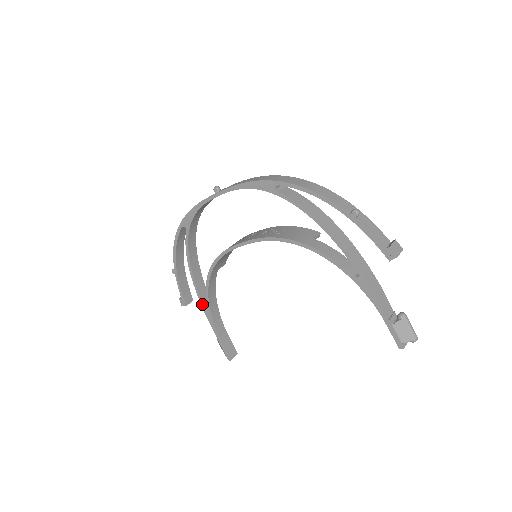
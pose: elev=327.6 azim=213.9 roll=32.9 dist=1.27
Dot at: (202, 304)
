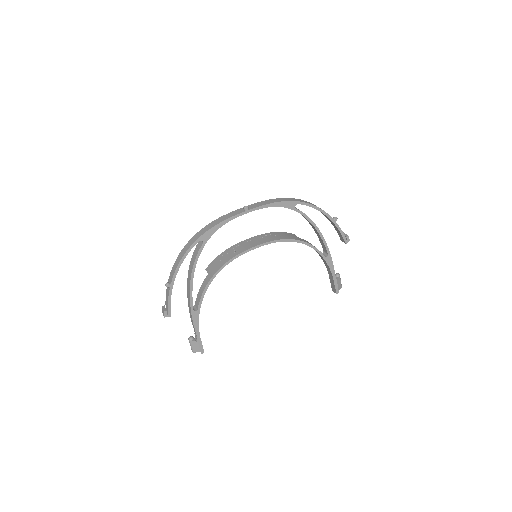
Dot at: (192, 309)
